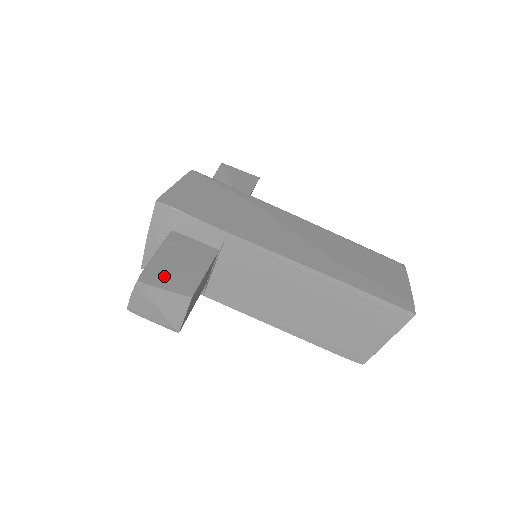
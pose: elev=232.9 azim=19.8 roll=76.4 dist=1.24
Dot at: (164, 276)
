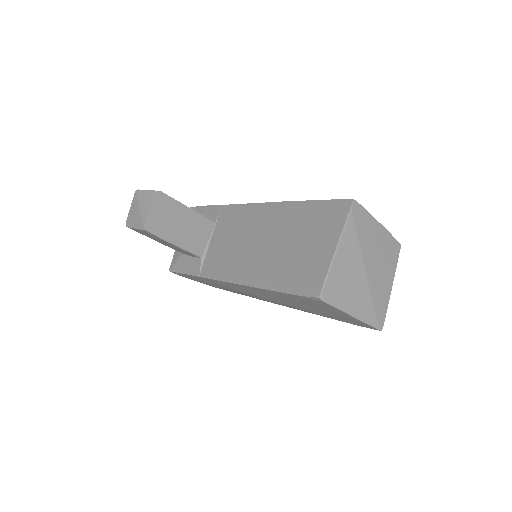
Dot at: occluded
